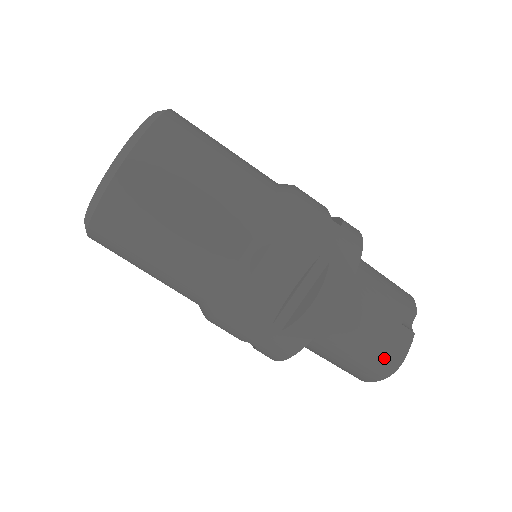
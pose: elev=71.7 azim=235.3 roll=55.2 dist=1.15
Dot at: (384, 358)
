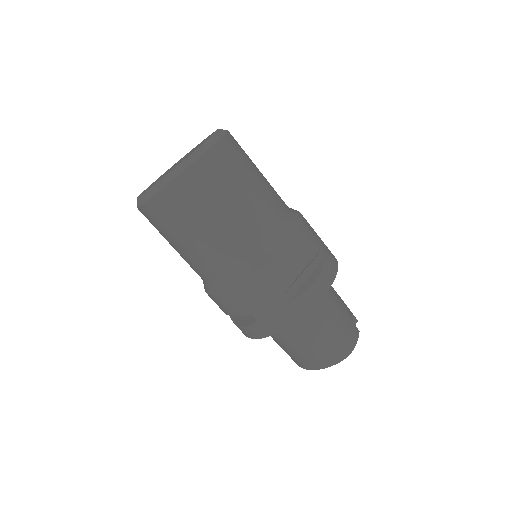
Dot at: (344, 343)
